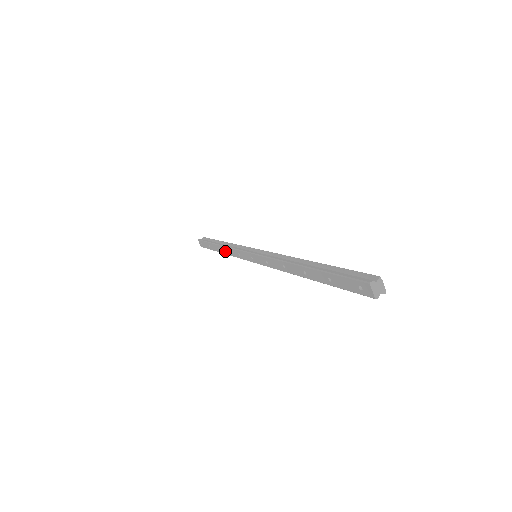
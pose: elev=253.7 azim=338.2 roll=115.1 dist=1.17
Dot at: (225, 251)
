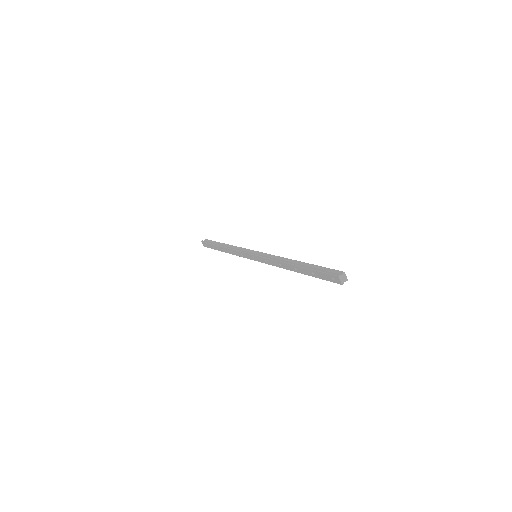
Dot at: (229, 251)
